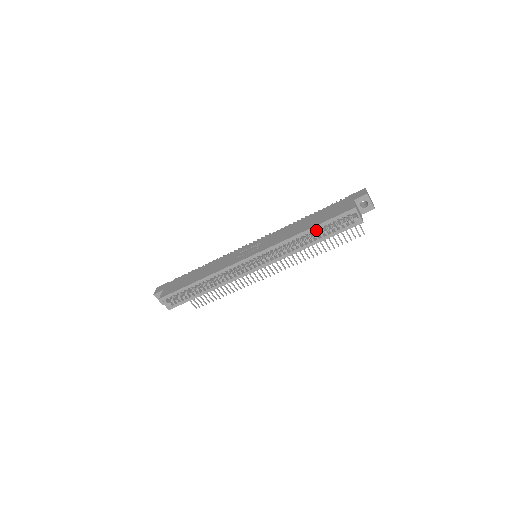
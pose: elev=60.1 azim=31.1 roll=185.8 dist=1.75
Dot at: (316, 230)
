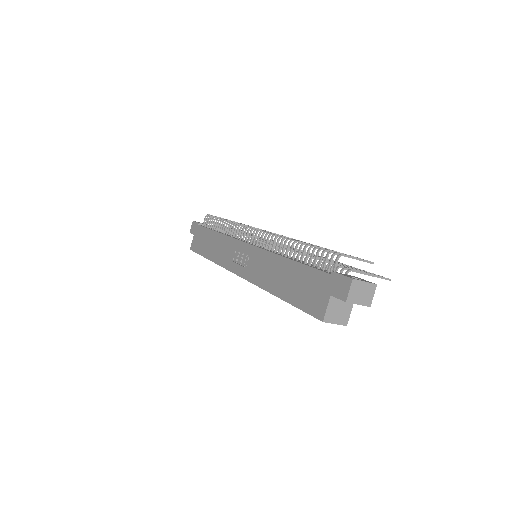
Dot at: occluded
